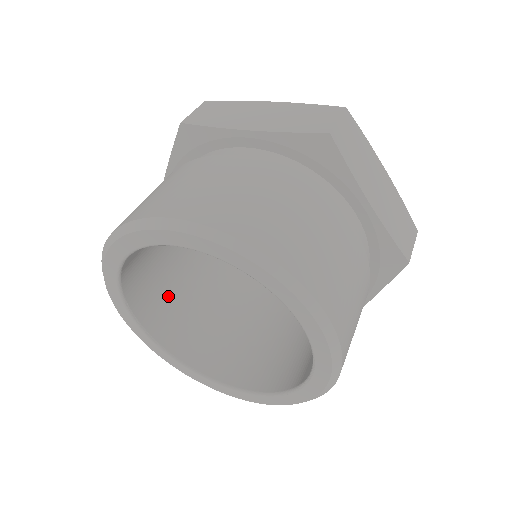
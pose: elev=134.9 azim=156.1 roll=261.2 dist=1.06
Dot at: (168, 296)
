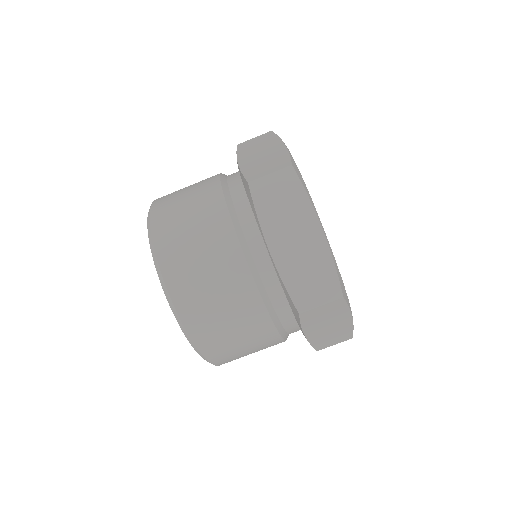
Dot at: occluded
